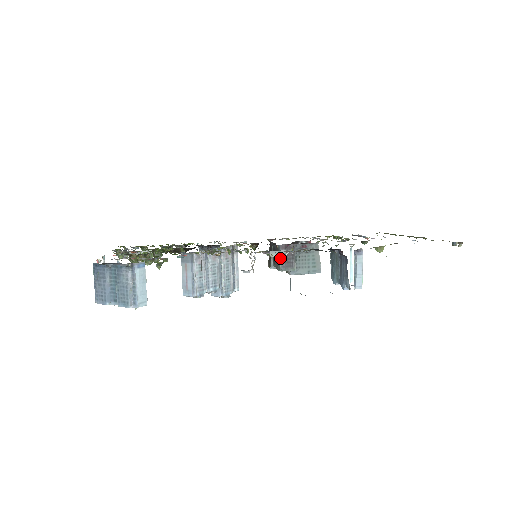
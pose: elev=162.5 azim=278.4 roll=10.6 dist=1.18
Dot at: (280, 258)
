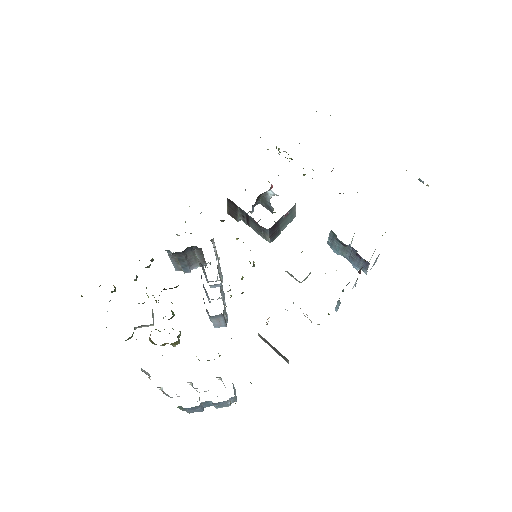
Dot at: (269, 237)
